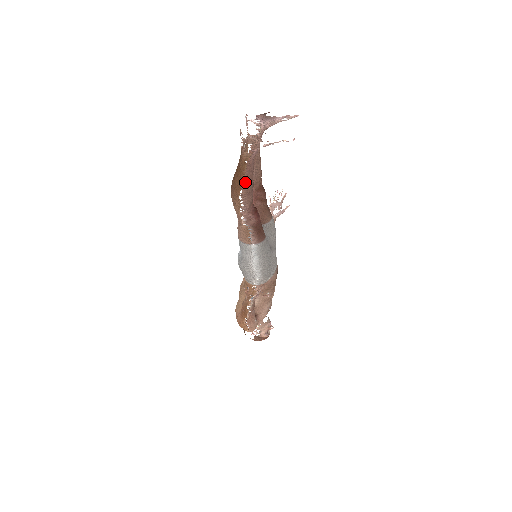
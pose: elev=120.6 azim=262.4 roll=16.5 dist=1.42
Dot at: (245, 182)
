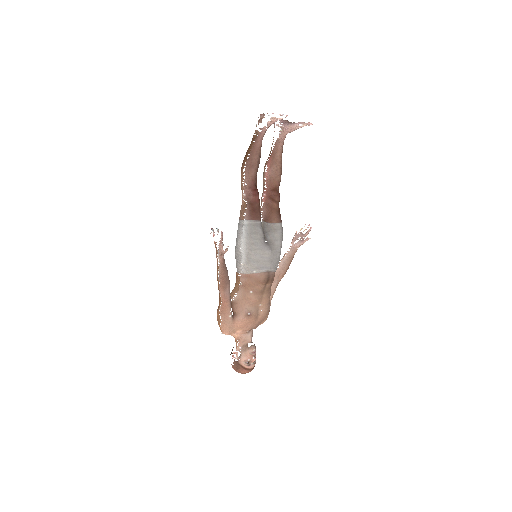
Dot at: (250, 155)
